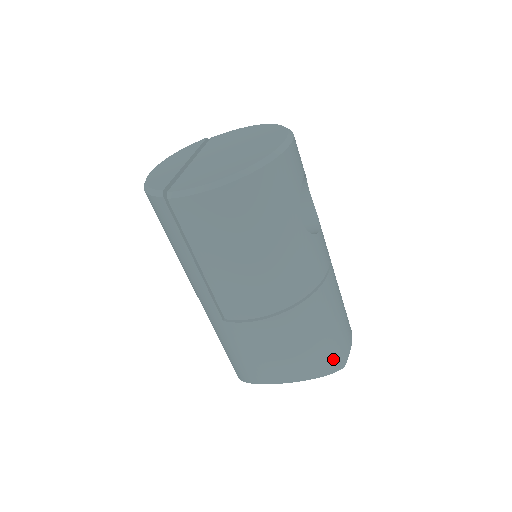
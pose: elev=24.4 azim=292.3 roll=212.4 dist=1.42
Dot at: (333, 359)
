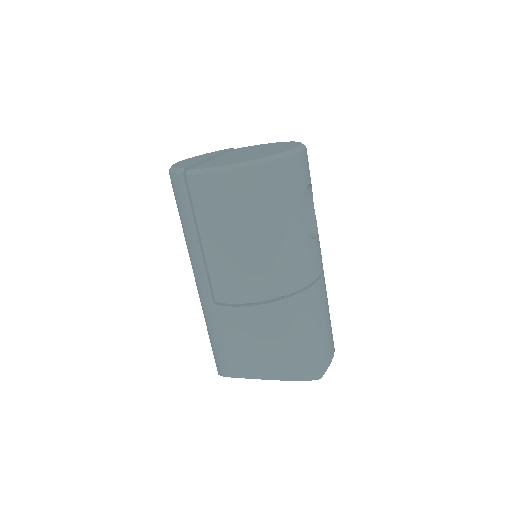
Dot at: (310, 366)
